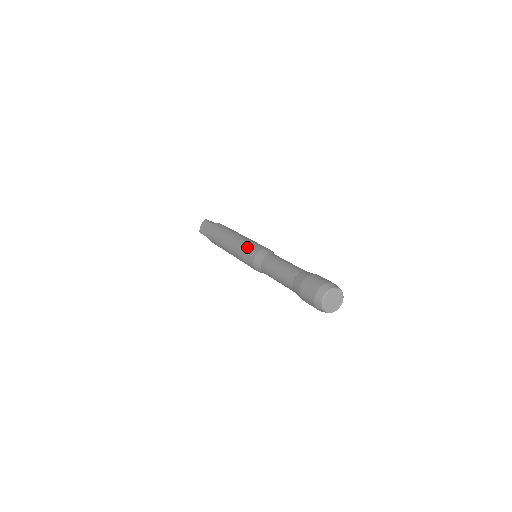
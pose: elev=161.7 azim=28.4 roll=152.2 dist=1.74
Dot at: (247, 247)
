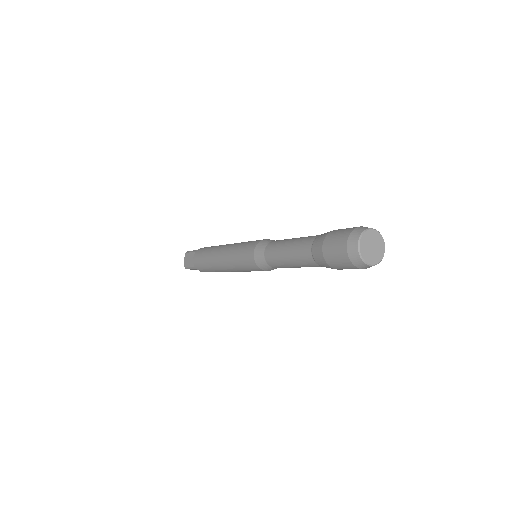
Dot at: (241, 249)
